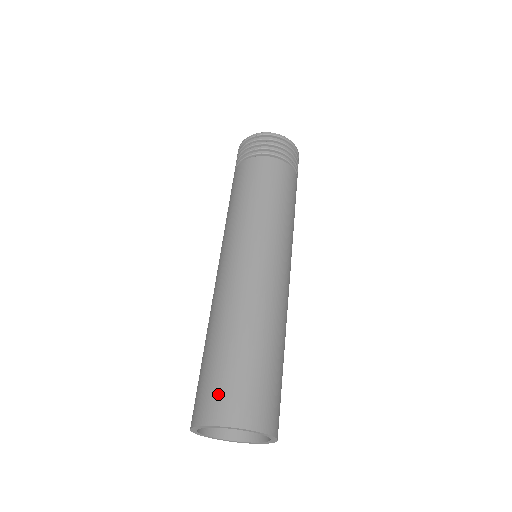
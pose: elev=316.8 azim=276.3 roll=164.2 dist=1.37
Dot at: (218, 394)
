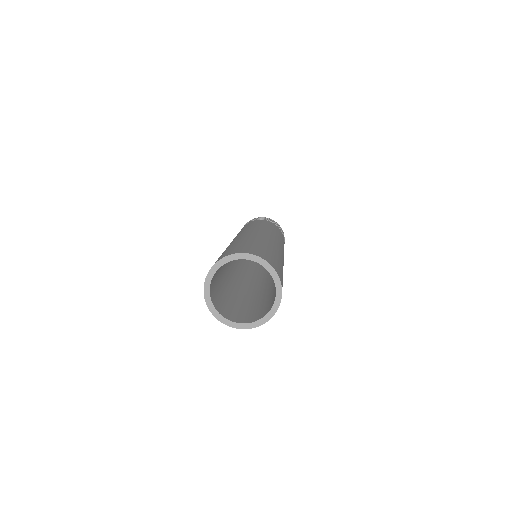
Dot at: (231, 251)
